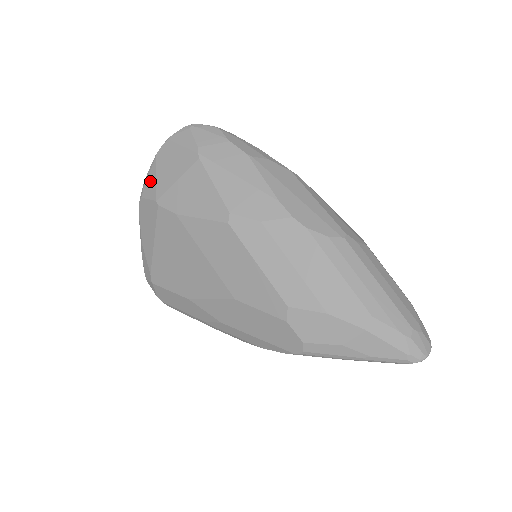
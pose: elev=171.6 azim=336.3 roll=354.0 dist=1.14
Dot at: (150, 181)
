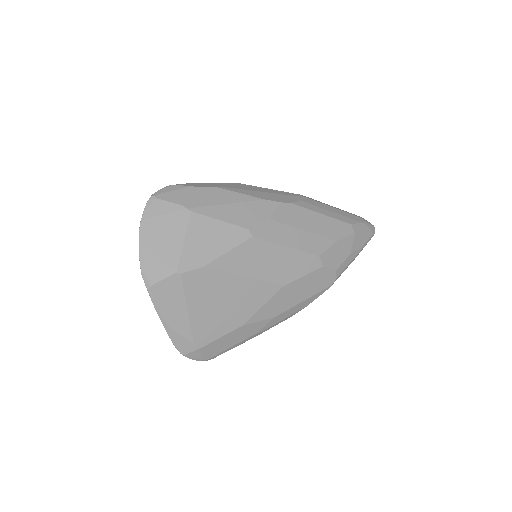
Dot at: (152, 265)
